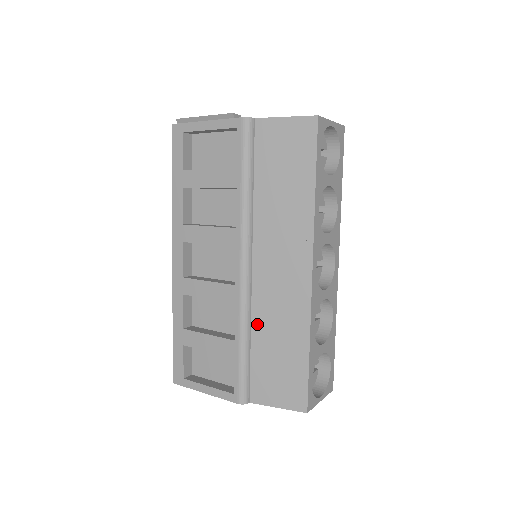
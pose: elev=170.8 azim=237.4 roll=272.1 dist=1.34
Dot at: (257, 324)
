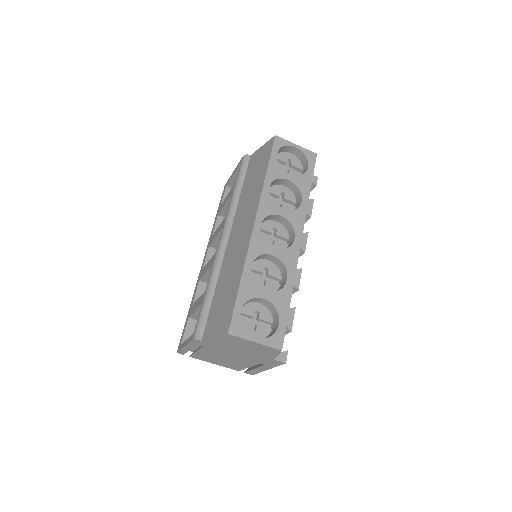
Dot at: (221, 276)
